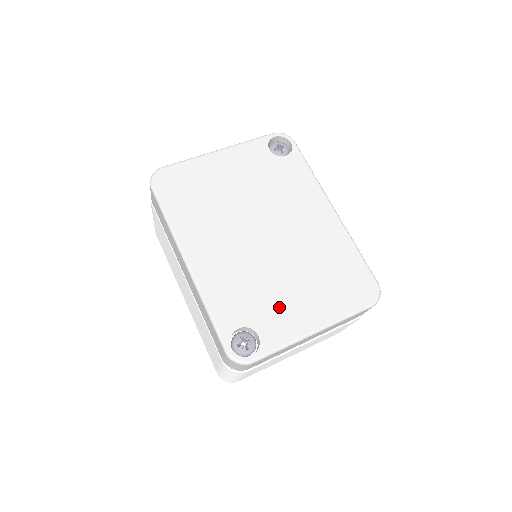
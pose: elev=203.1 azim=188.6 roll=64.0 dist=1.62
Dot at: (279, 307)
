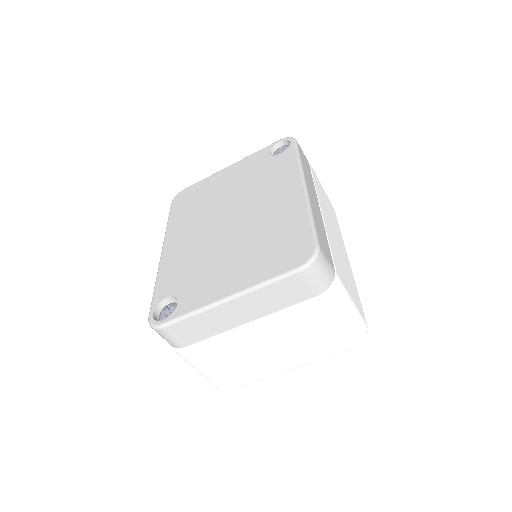
Dot at: (207, 278)
